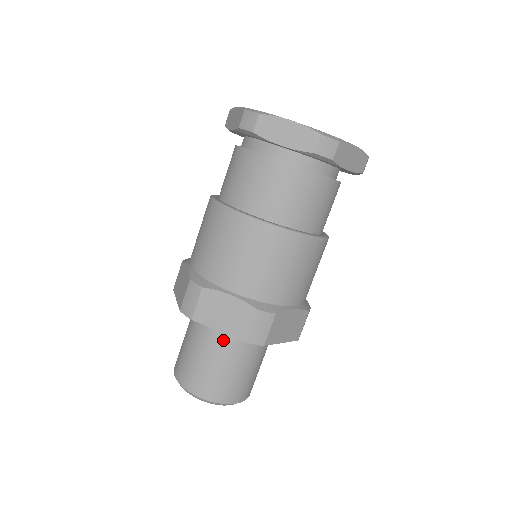
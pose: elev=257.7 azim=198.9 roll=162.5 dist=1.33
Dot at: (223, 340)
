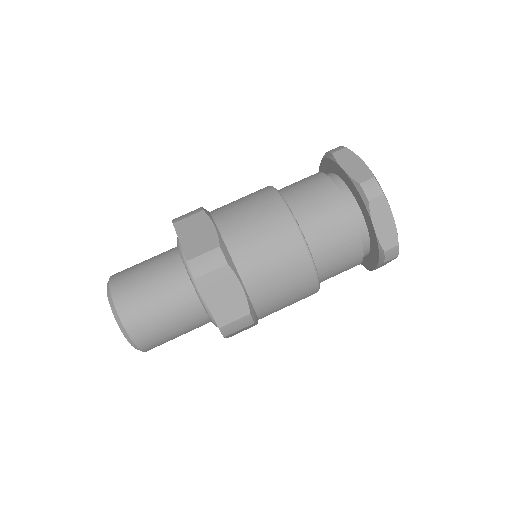
Dot at: (173, 265)
